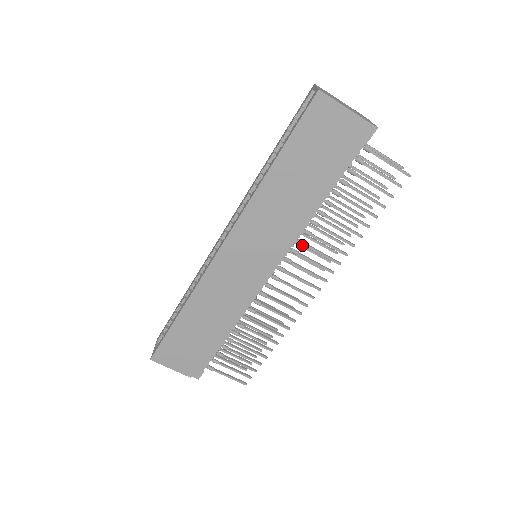
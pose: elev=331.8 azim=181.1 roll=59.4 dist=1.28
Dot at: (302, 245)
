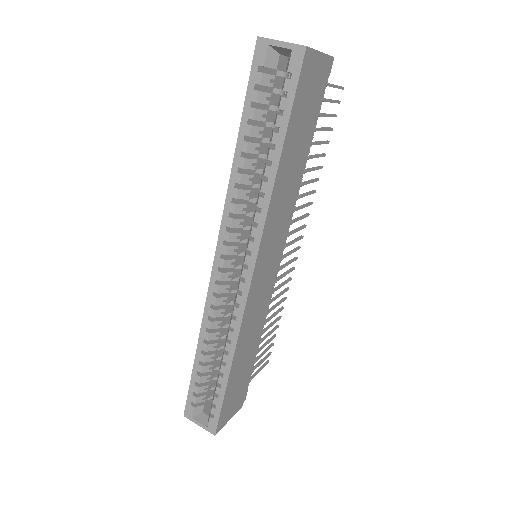
Dot at: occluded
